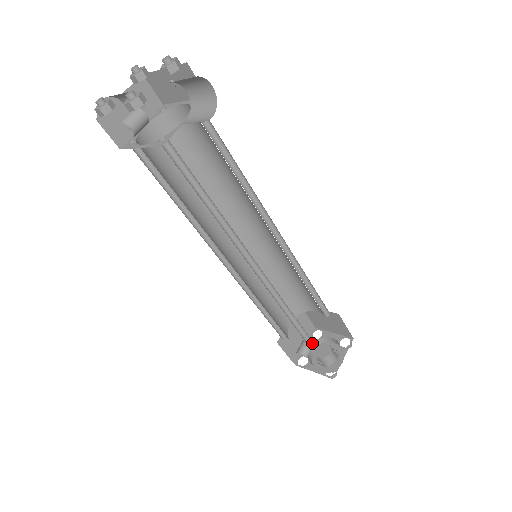
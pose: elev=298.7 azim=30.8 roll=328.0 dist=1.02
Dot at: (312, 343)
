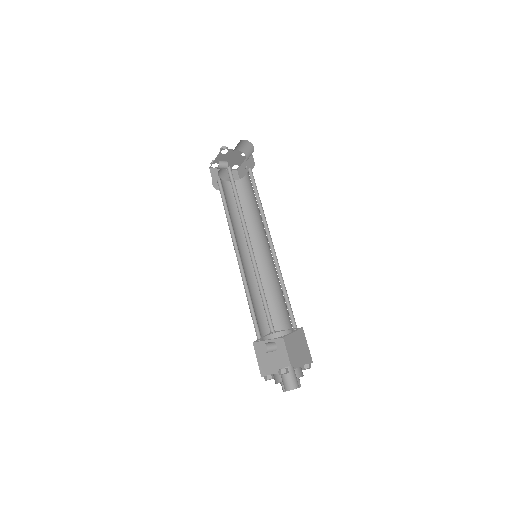
Dot at: (273, 330)
